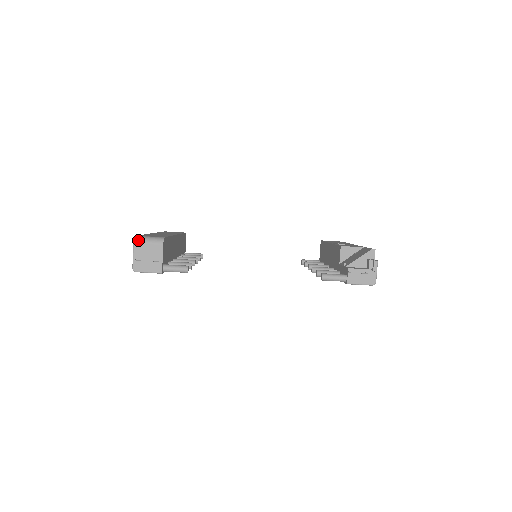
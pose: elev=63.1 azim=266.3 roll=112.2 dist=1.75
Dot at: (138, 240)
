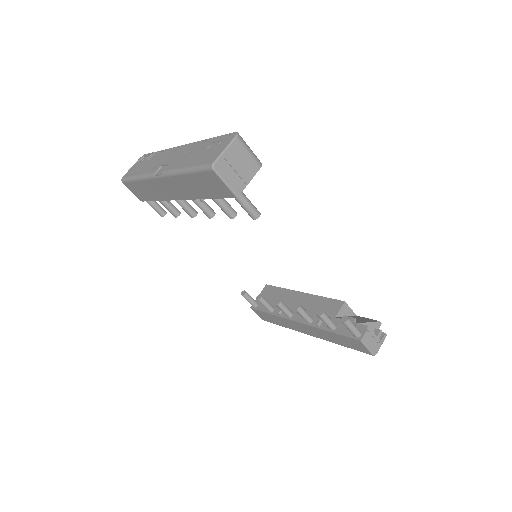
Dot at: (241, 139)
